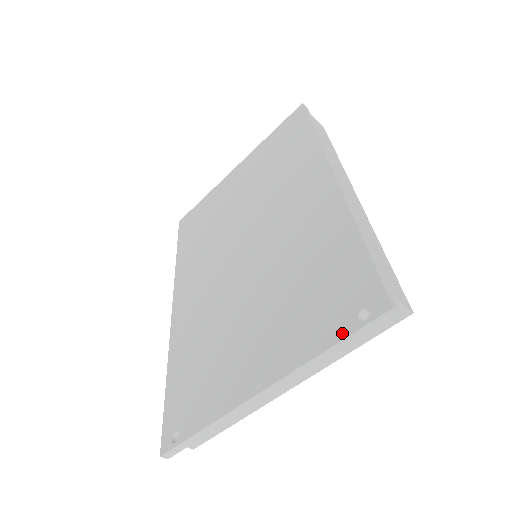
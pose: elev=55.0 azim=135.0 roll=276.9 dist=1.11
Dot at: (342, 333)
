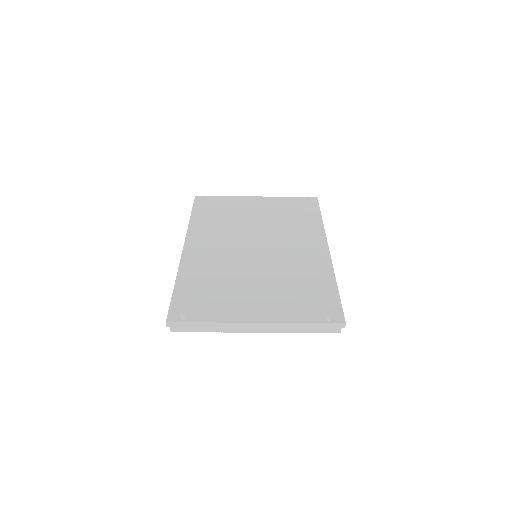
Dot at: (316, 320)
